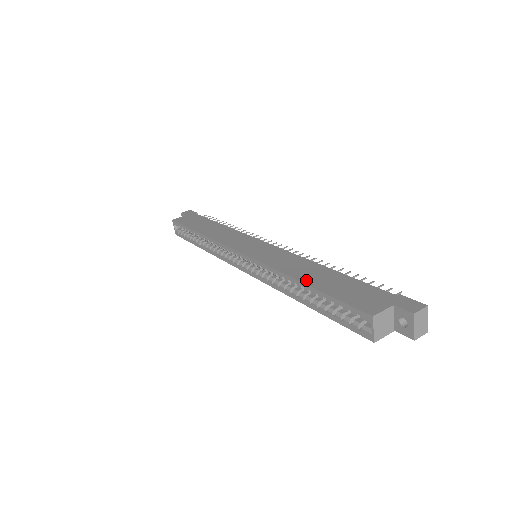
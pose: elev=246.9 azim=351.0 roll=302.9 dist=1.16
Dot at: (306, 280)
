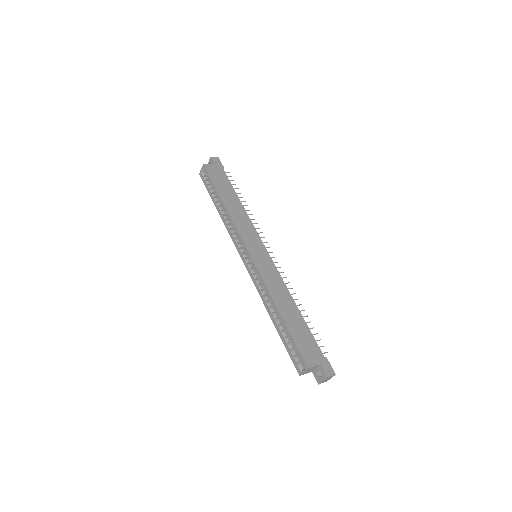
Dot at: (283, 313)
